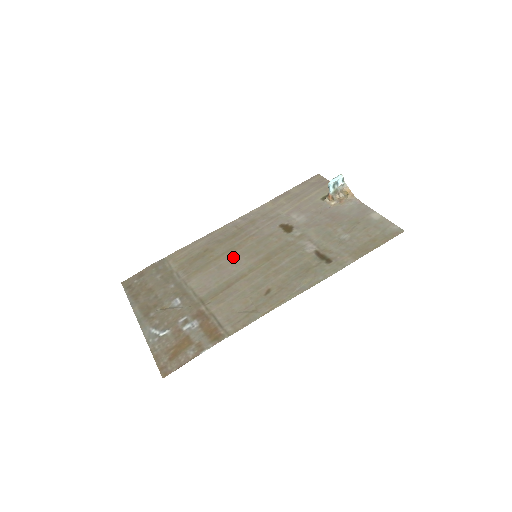
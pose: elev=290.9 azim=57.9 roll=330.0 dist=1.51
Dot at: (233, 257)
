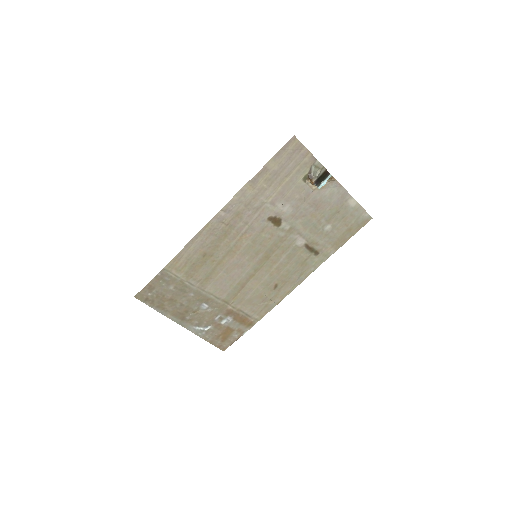
Dot at: (235, 260)
